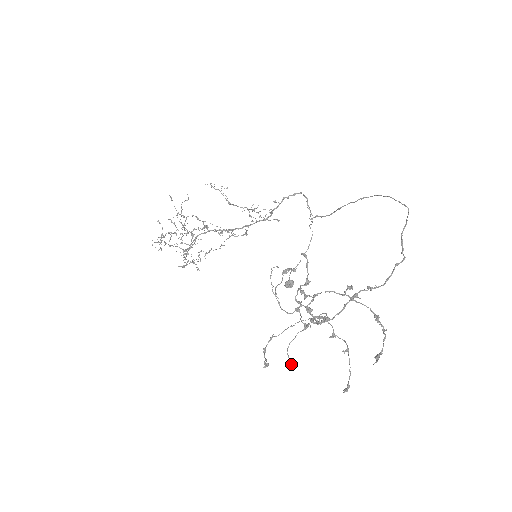
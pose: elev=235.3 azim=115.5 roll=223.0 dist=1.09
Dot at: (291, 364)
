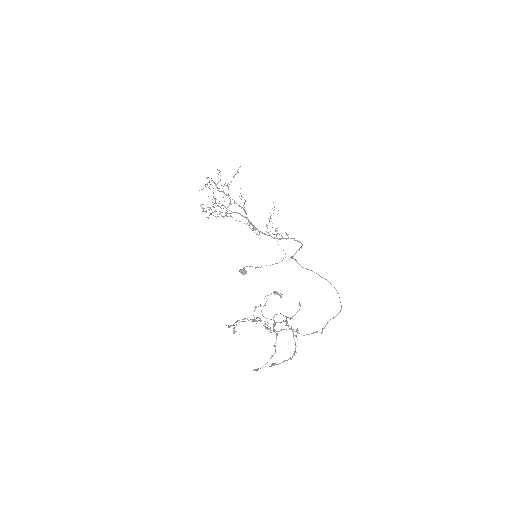
Dot at: (233, 332)
